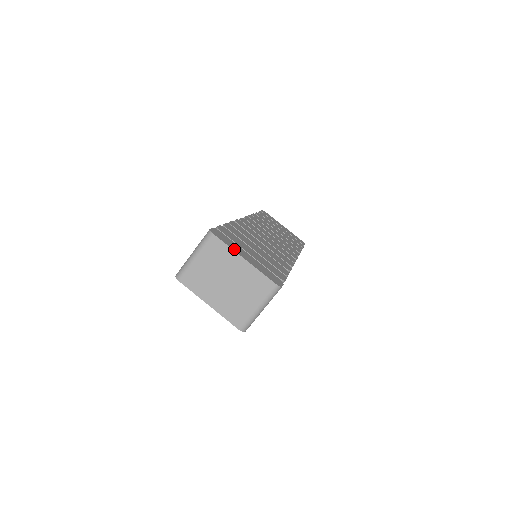
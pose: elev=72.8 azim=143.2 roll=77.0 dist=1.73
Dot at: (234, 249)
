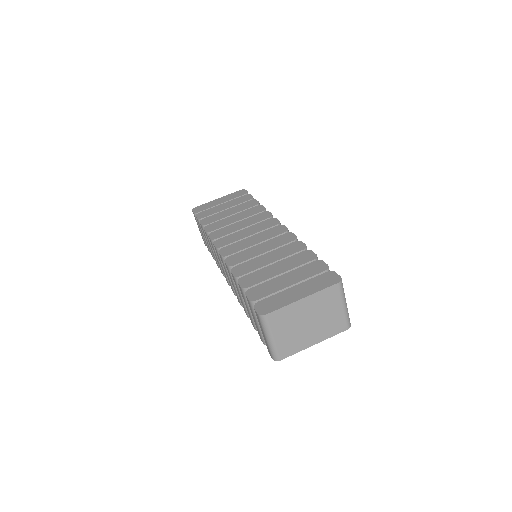
Dot at: (288, 302)
